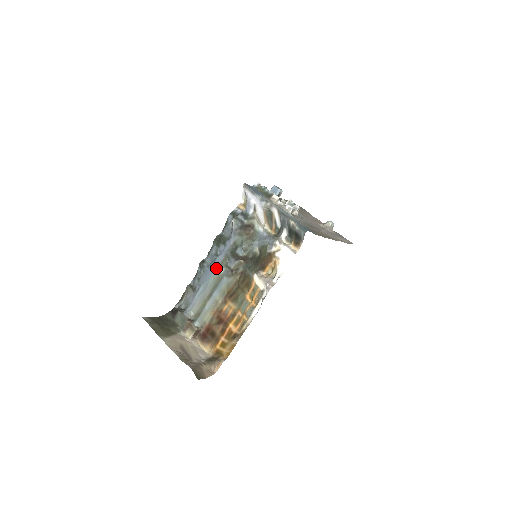
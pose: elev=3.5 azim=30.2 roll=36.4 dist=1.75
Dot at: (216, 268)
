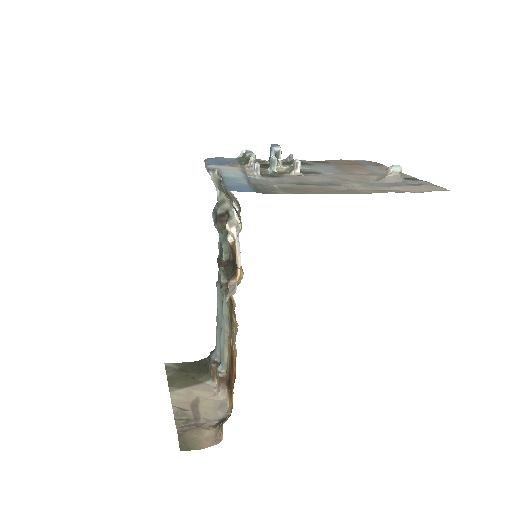
Dot at: (217, 286)
